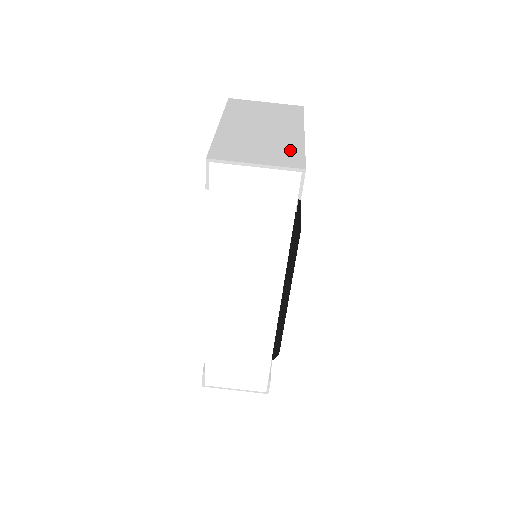
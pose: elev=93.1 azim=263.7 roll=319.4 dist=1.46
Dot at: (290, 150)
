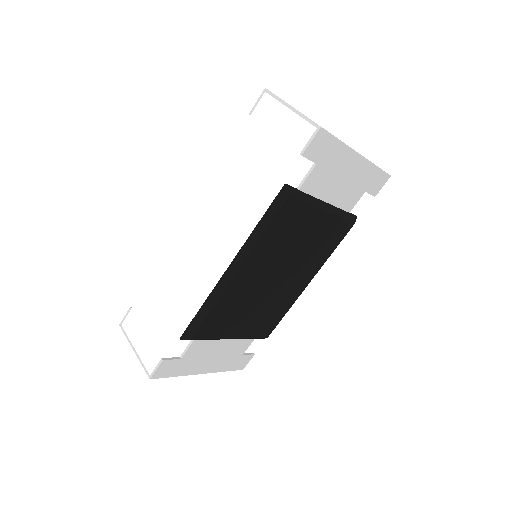
Dot at: occluded
